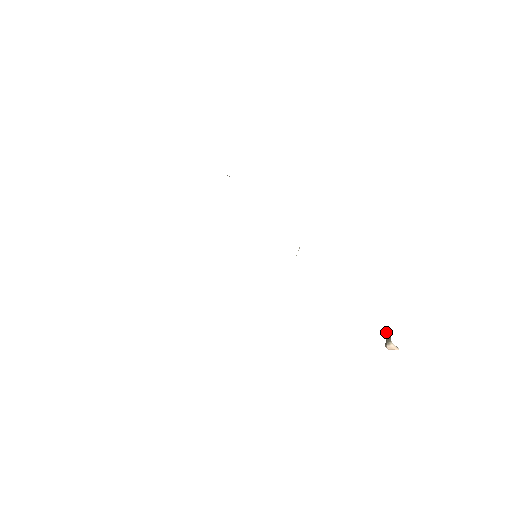
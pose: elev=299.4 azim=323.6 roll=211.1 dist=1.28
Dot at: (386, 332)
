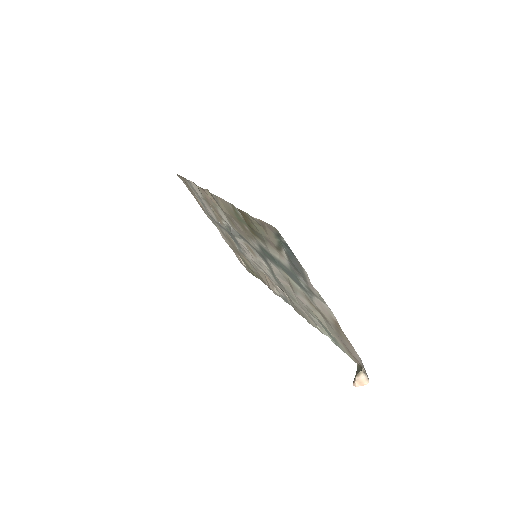
Dot at: (357, 368)
